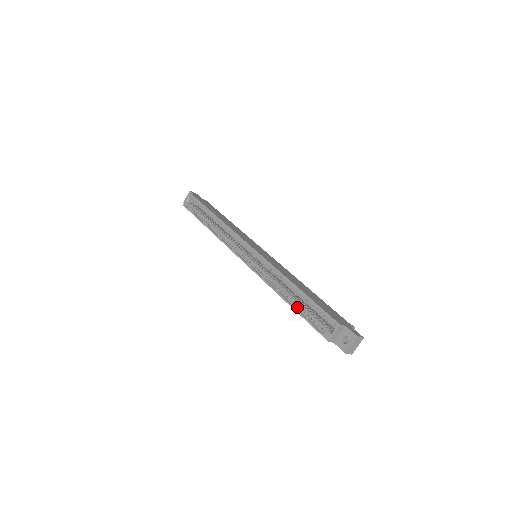
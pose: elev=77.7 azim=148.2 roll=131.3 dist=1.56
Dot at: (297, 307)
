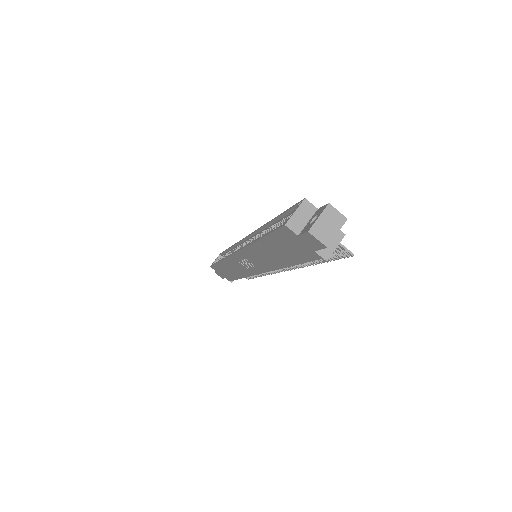
Dot at: occluded
